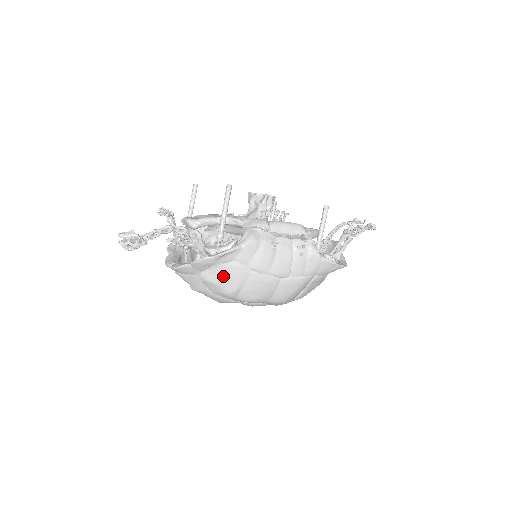
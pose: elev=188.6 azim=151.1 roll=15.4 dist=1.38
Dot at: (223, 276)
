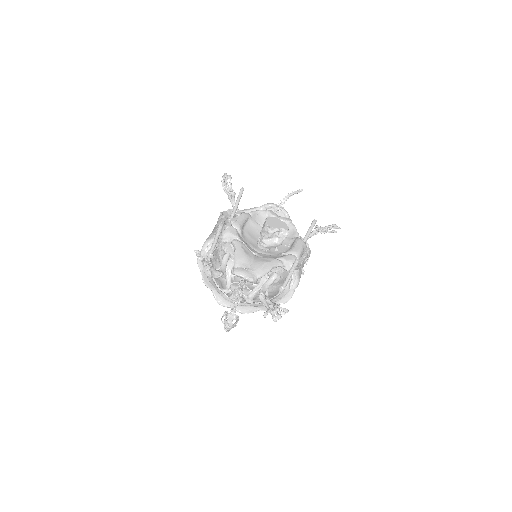
Dot at: occluded
